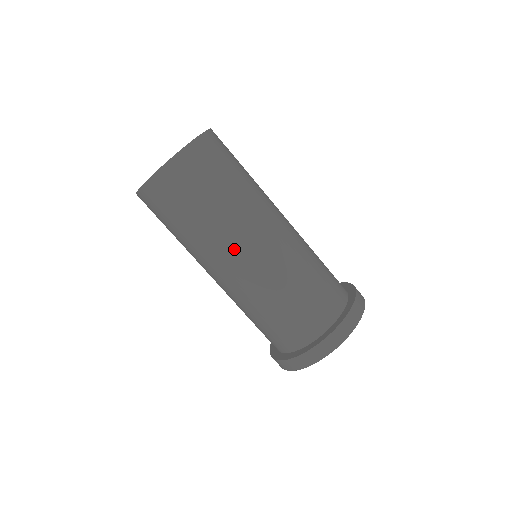
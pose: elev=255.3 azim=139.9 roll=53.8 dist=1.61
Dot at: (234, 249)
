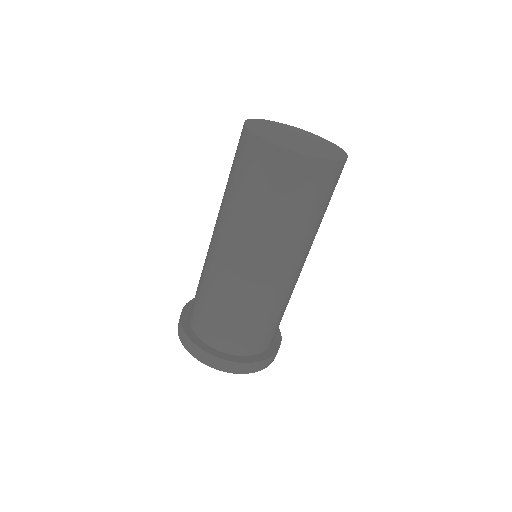
Dot at: (221, 232)
